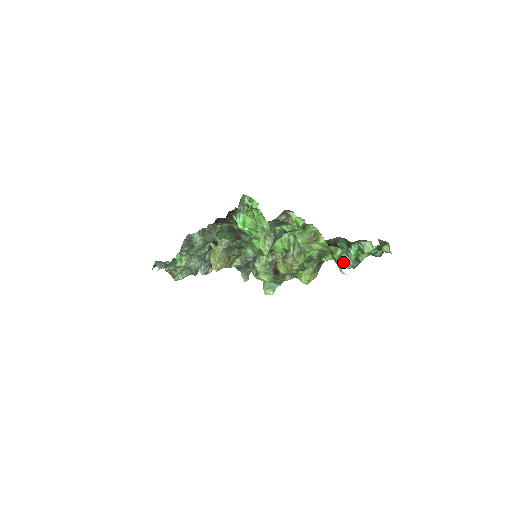
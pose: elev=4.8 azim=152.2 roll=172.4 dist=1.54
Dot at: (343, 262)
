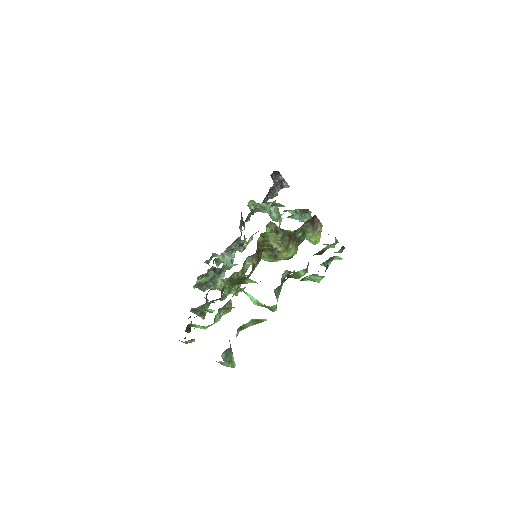
Dot at: occluded
